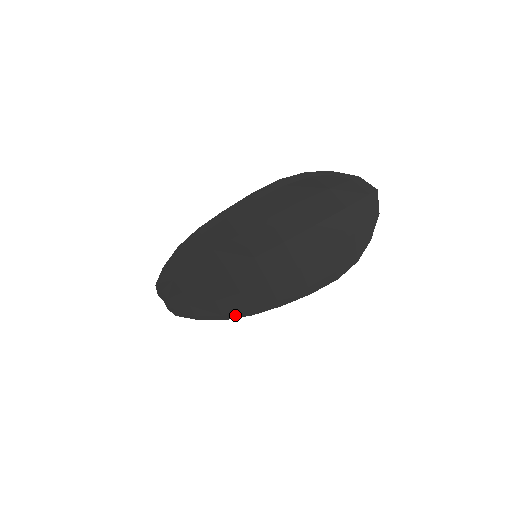
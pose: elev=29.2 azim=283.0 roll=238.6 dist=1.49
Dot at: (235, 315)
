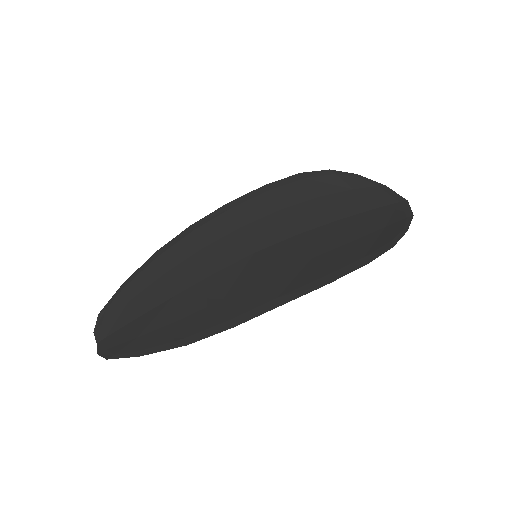
Dot at: (205, 333)
